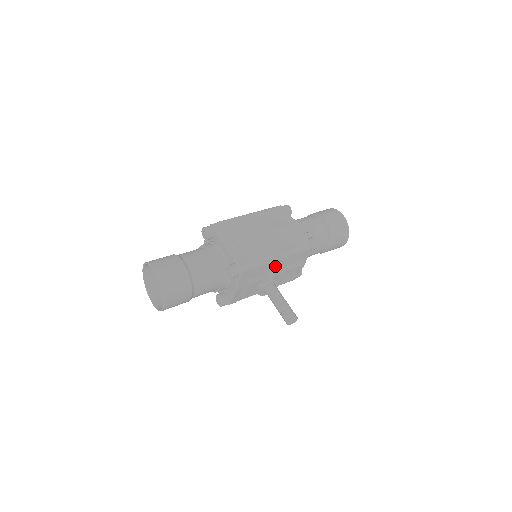
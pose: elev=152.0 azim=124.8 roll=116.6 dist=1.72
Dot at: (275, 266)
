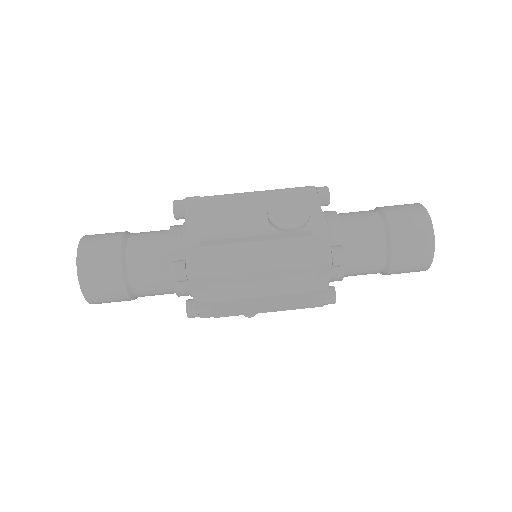
Dot at: occluded
